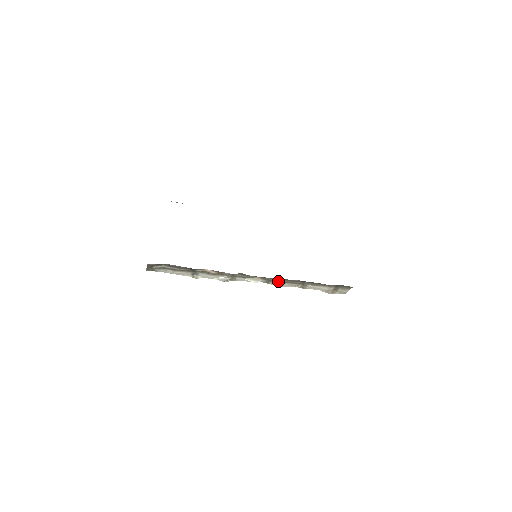
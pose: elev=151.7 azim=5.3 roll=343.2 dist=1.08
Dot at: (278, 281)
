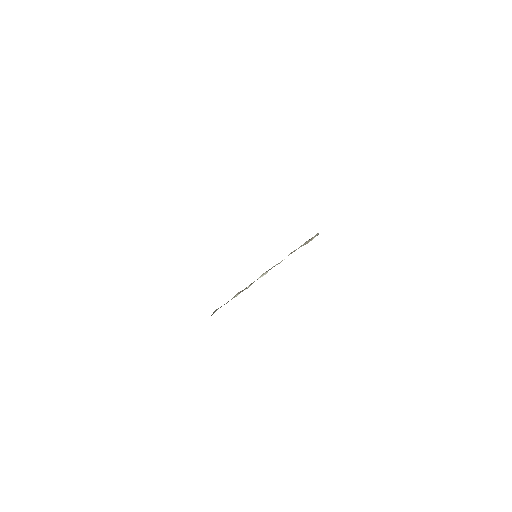
Dot at: occluded
